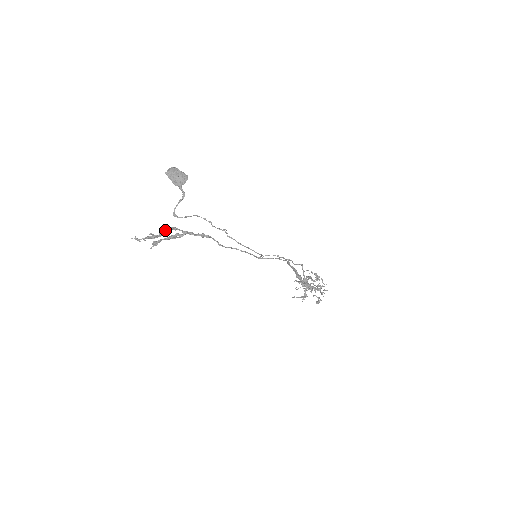
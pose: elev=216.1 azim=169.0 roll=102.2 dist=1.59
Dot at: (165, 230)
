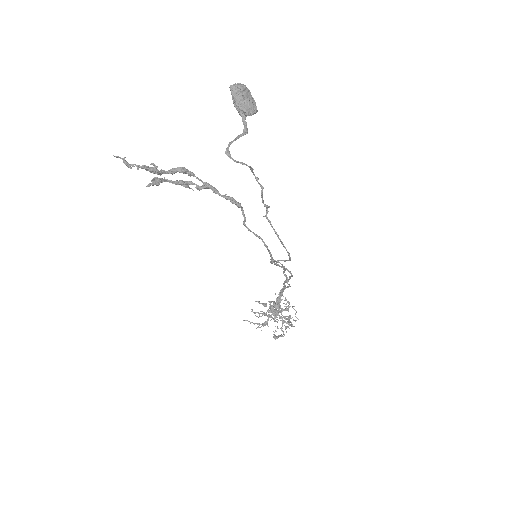
Dot at: (174, 168)
